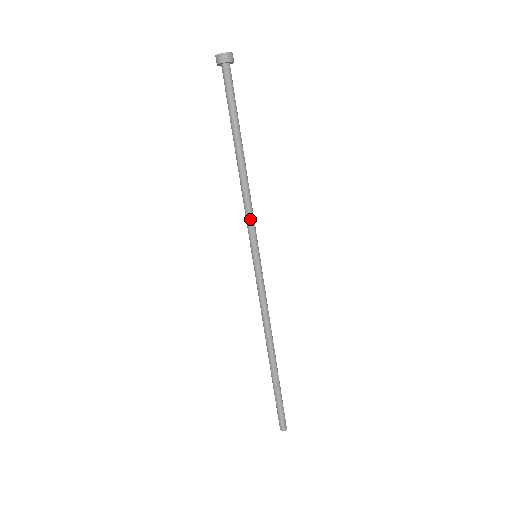
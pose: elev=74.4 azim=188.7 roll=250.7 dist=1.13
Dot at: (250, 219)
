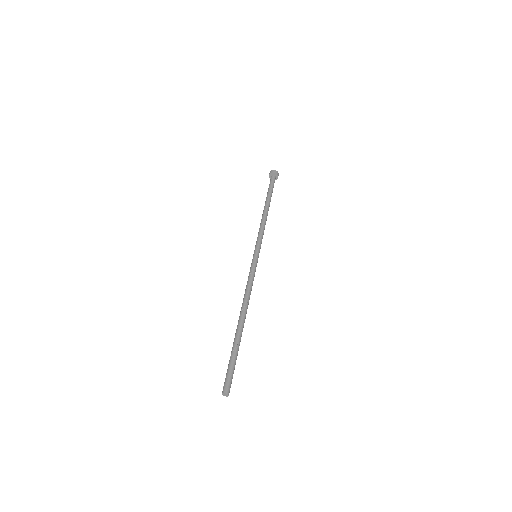
Dot at: (260, 235)
